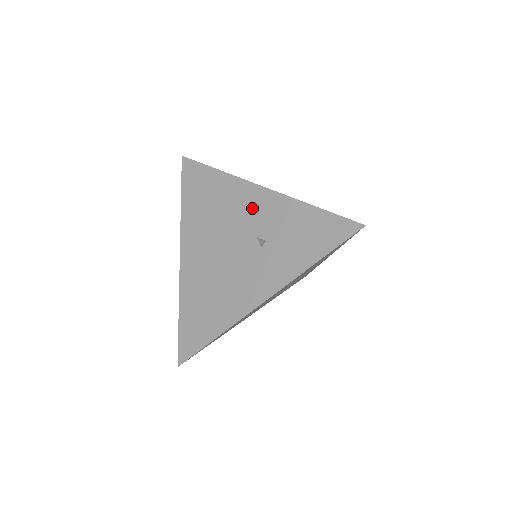
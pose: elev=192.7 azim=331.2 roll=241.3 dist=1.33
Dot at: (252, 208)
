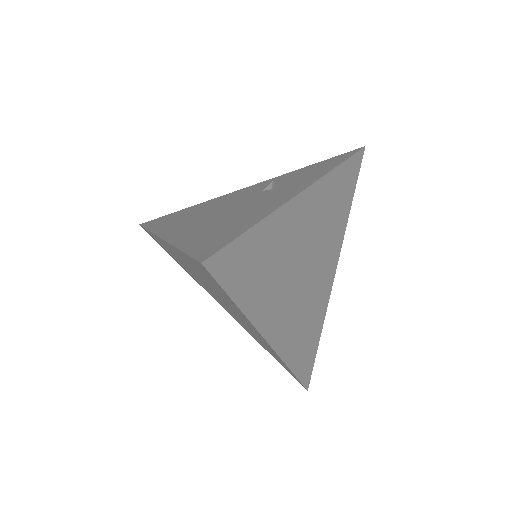
Dot at: (244, 192)
